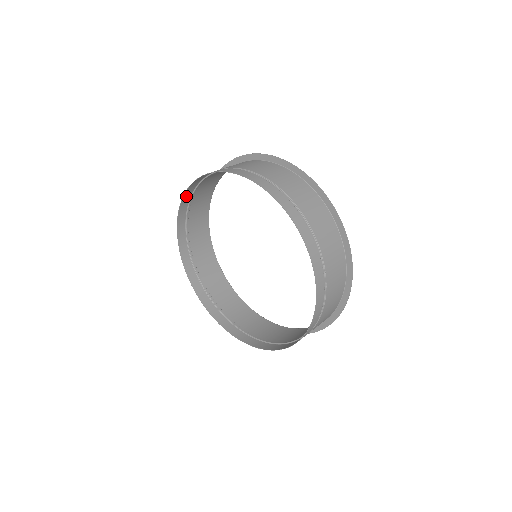
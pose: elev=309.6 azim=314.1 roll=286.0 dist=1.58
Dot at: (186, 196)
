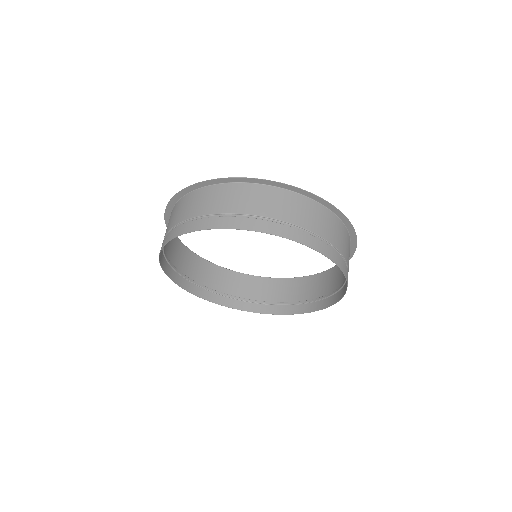
Dot at: occluded
